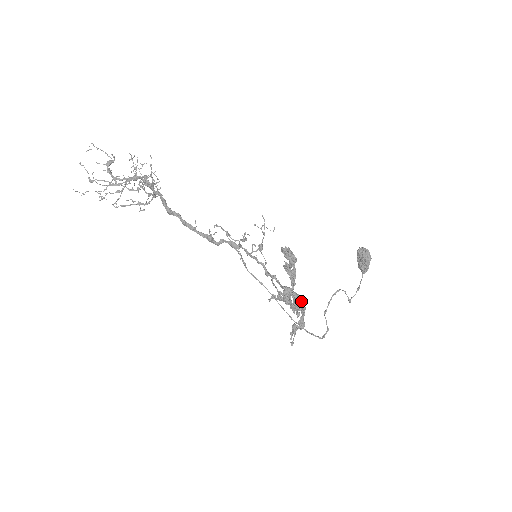
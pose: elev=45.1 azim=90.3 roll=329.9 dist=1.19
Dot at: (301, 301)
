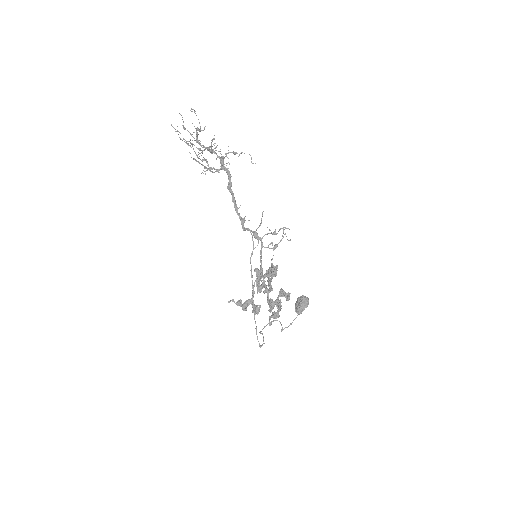
Dot at: (289, 295)
